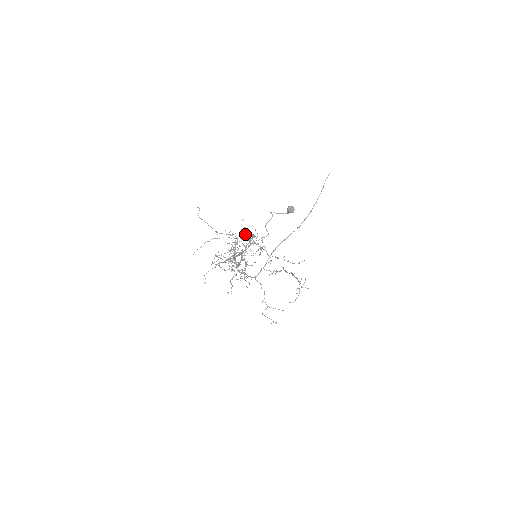
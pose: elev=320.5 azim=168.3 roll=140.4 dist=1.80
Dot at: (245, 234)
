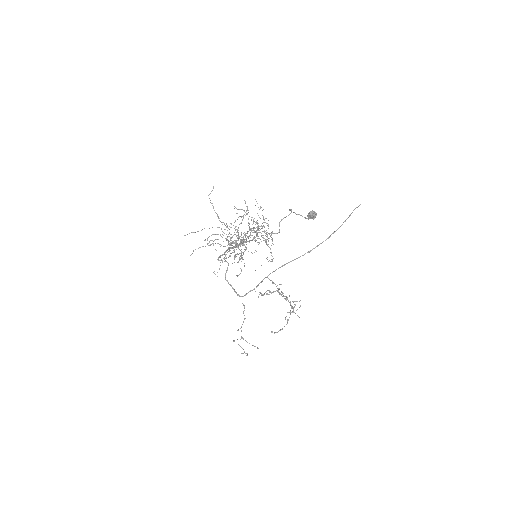
Dot at: occluded
